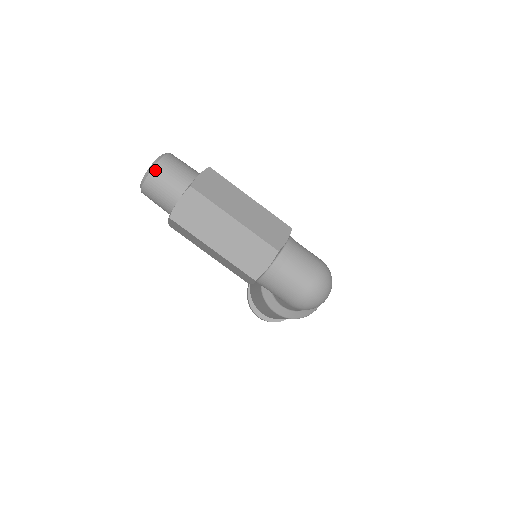
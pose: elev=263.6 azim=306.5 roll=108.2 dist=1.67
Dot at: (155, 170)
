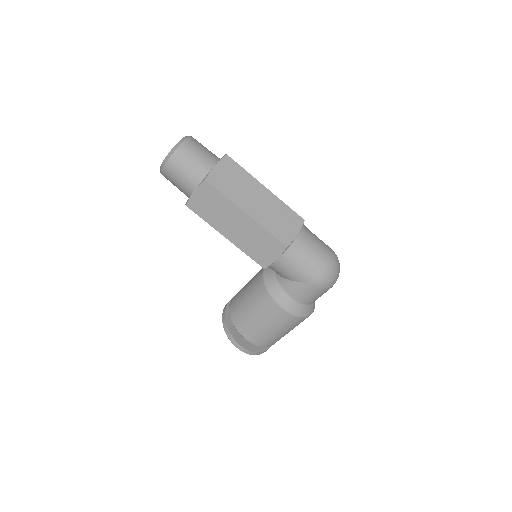
Dot at: (188, 141)
